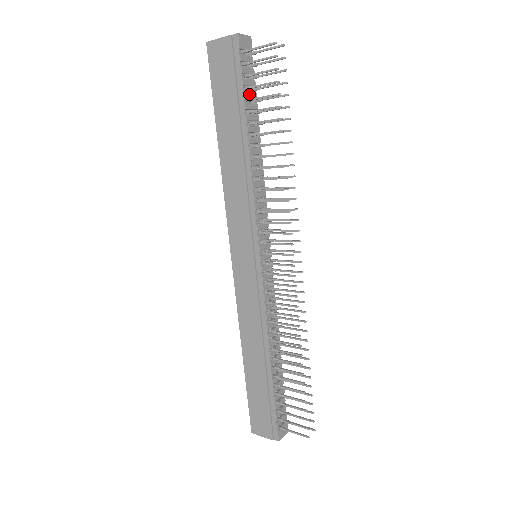
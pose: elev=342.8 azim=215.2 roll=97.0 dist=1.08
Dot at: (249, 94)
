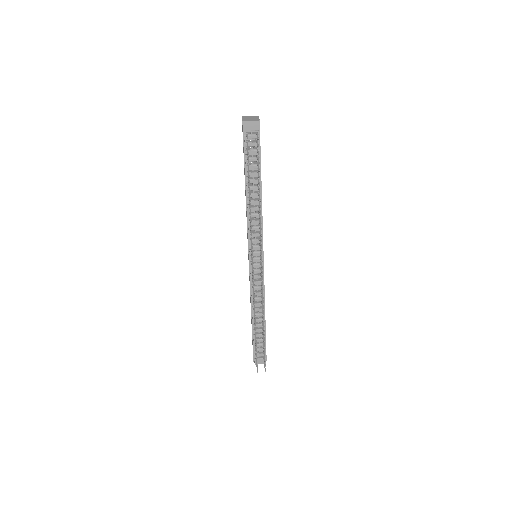
Dot at: (251, 159)
